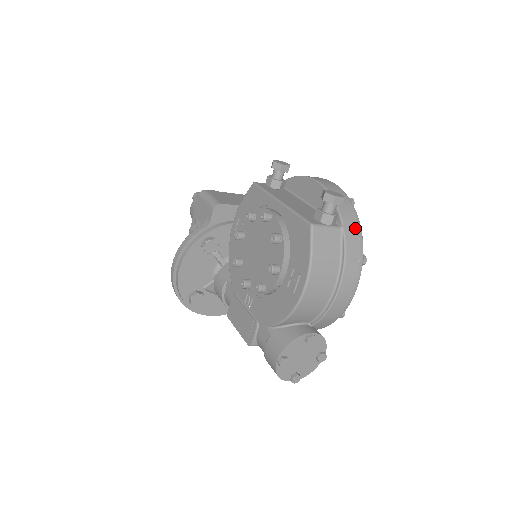
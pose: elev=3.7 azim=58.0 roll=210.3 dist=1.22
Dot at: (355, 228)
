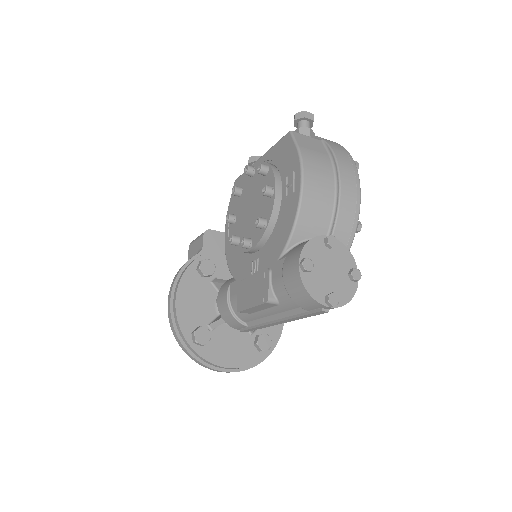
Dot at: (335, 143)
